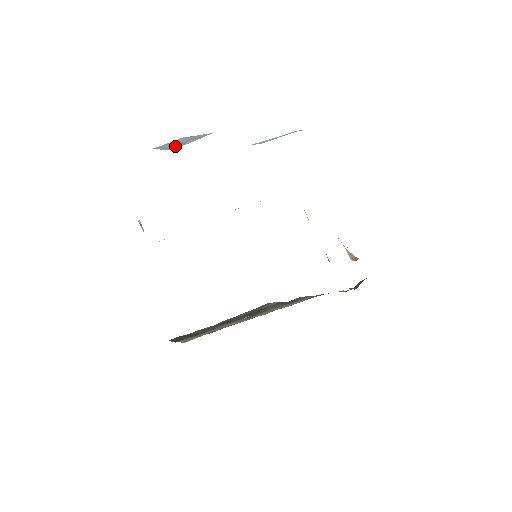
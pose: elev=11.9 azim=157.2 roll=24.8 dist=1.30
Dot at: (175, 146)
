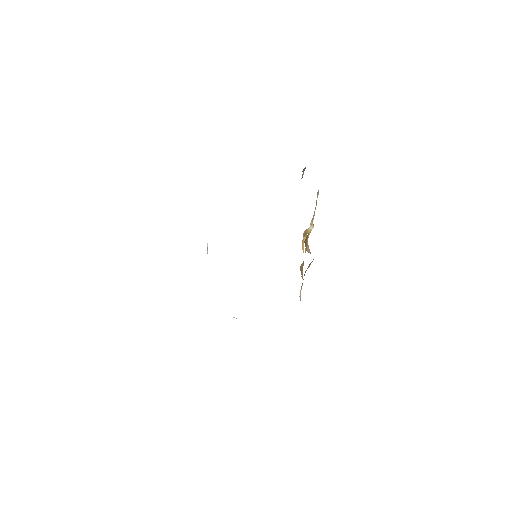
Dot at: occluded
